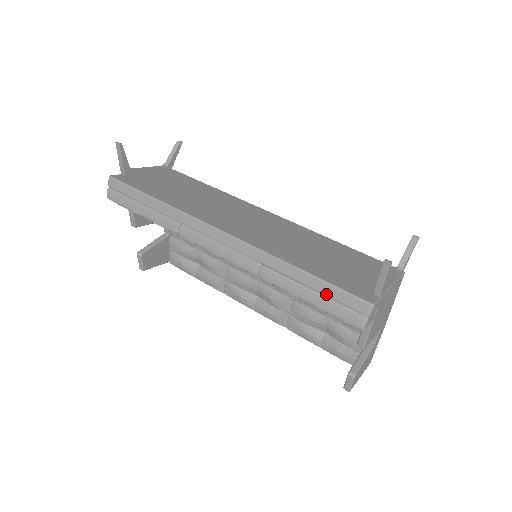
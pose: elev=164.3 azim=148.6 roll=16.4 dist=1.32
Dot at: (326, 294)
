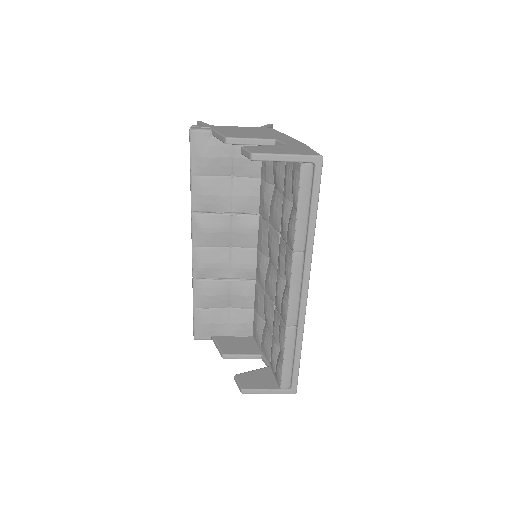
Dot at: occluded
